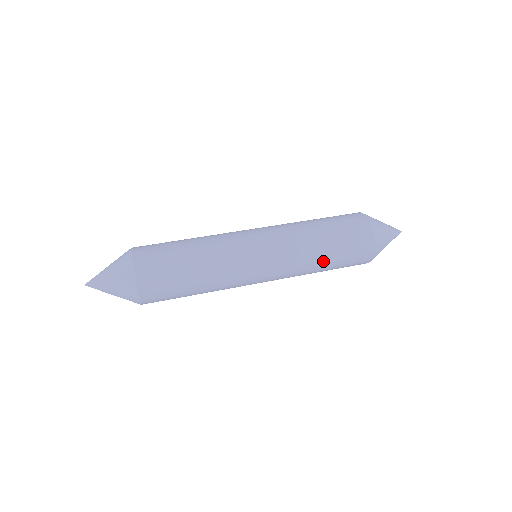
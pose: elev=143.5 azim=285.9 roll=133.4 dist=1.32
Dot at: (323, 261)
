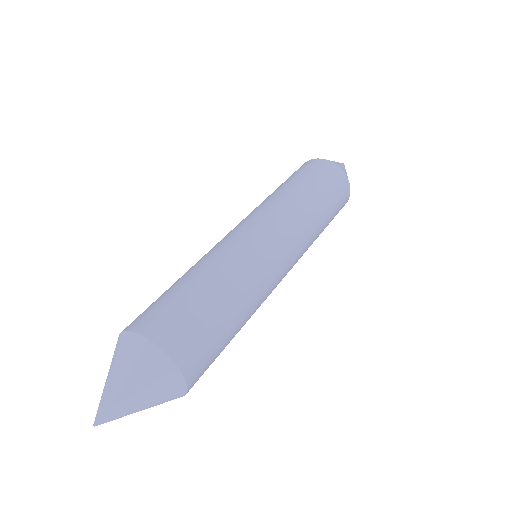
Dot at: occluded
